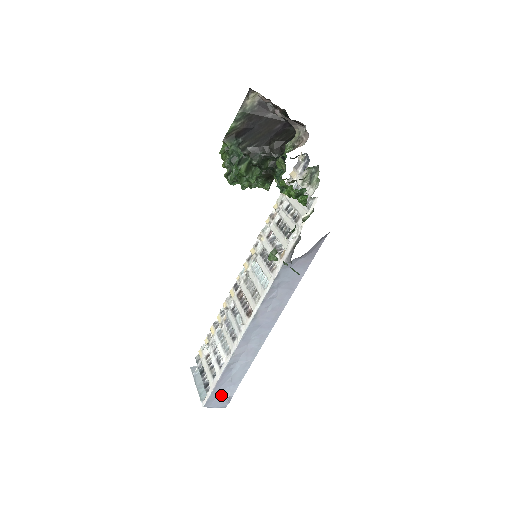
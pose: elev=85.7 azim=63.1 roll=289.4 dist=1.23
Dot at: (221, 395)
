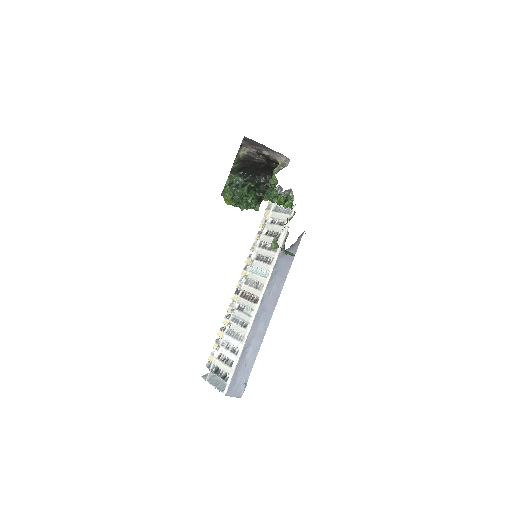
Dot at: (238, 382)
